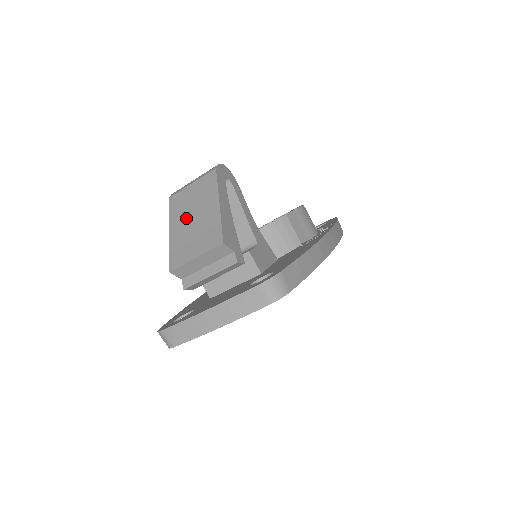
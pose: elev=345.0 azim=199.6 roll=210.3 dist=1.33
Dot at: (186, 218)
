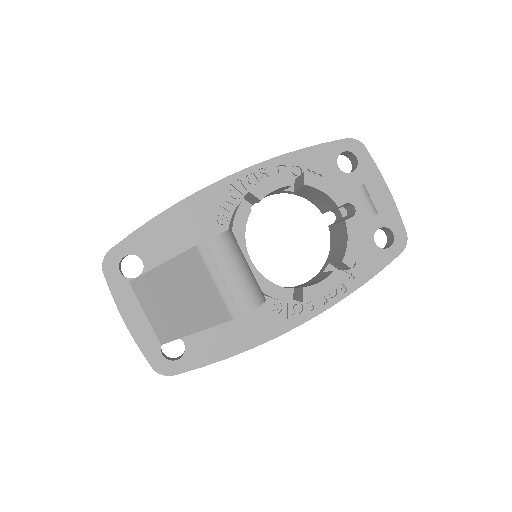
Dot at: (176, 288)
